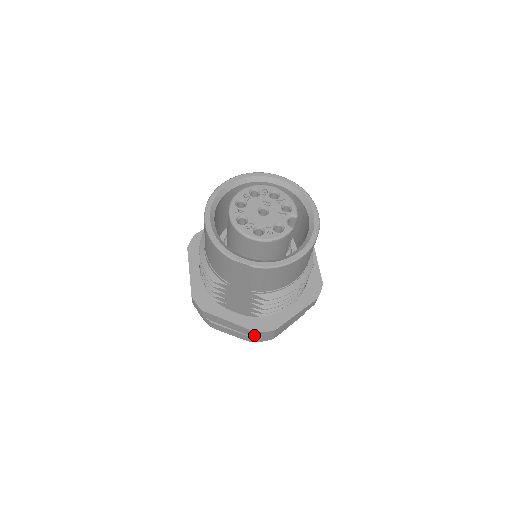
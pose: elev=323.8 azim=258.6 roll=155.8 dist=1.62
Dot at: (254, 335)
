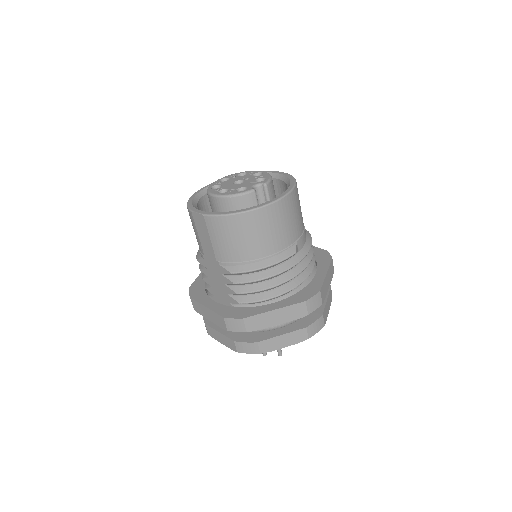
Dot at: (225, 325)
